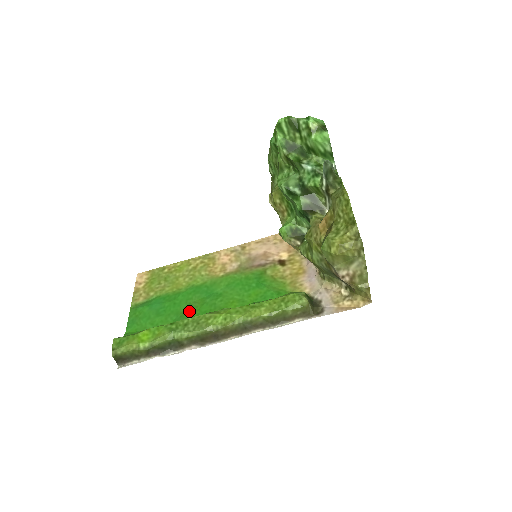
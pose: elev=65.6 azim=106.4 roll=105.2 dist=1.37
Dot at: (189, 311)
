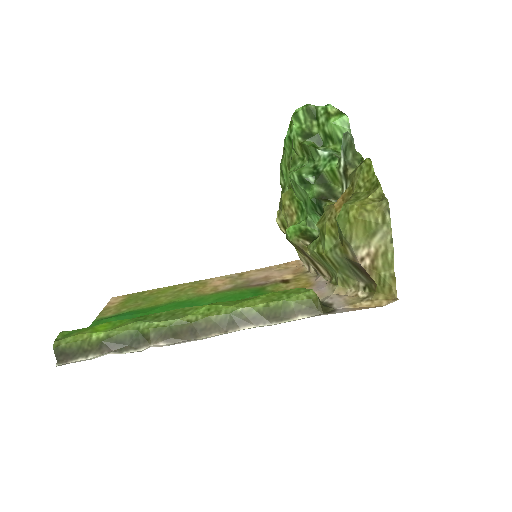
Dot at: occluded
